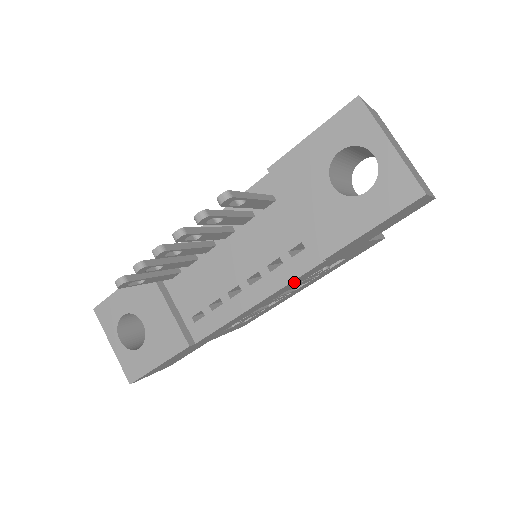
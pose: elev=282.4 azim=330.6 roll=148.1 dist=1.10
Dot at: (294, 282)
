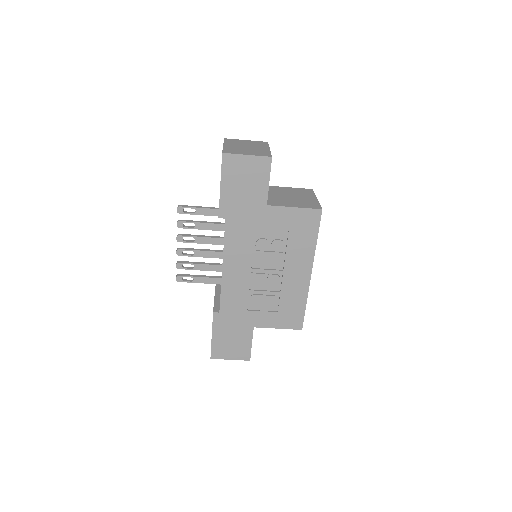
Dot at: (233, 246)
